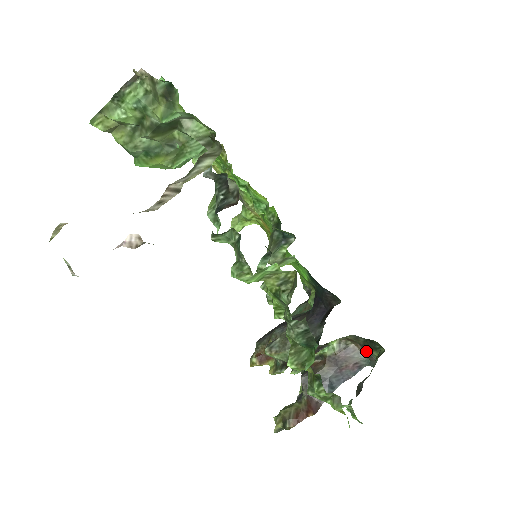
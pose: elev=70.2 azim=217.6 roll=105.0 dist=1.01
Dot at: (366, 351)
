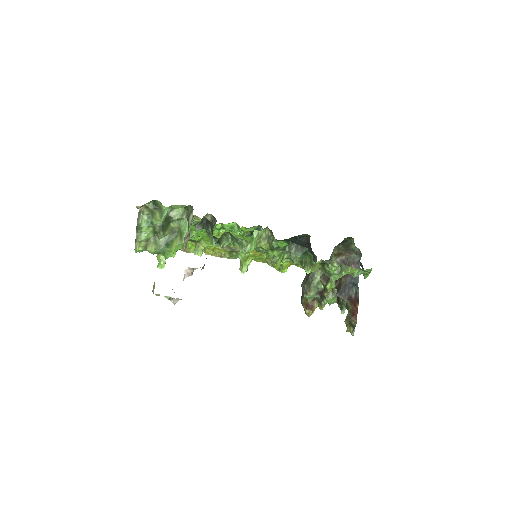
Dot at: (351, 252)
